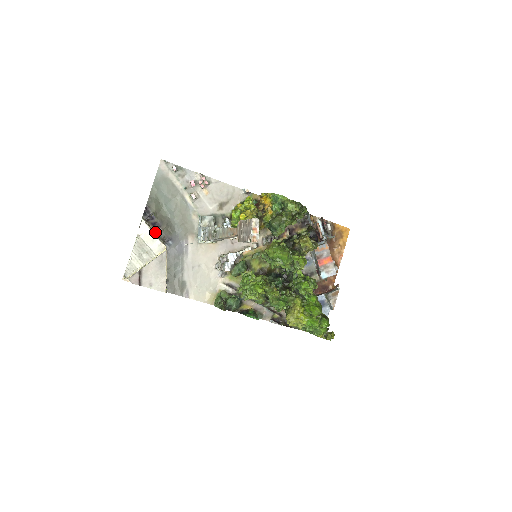
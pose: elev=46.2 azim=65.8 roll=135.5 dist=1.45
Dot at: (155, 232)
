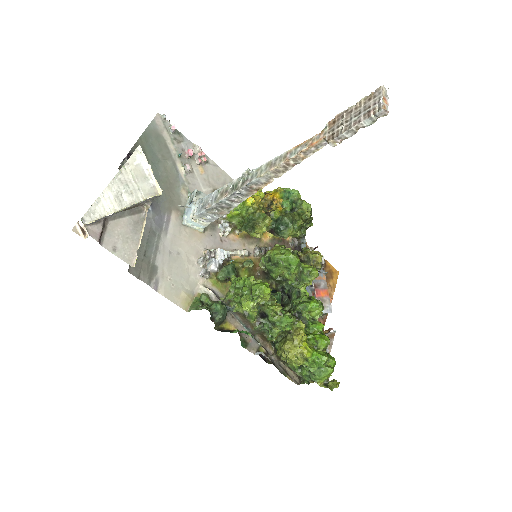
Dot at: occluded
